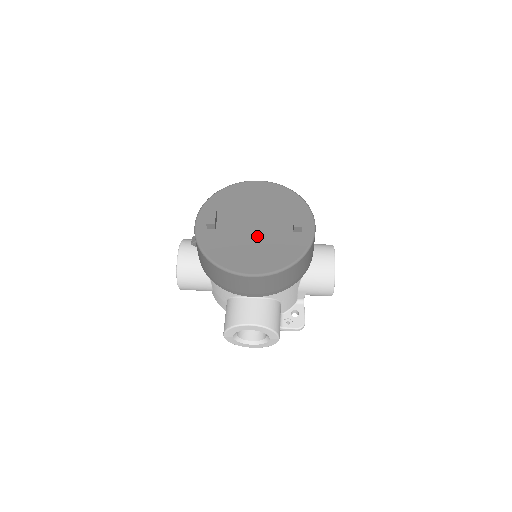
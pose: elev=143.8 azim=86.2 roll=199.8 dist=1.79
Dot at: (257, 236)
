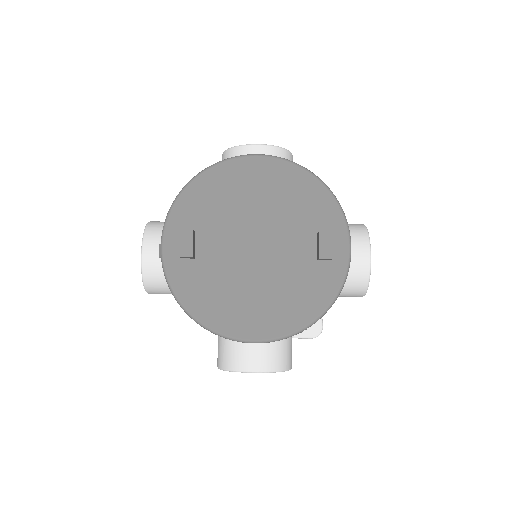
Dot at: (261, 270)
